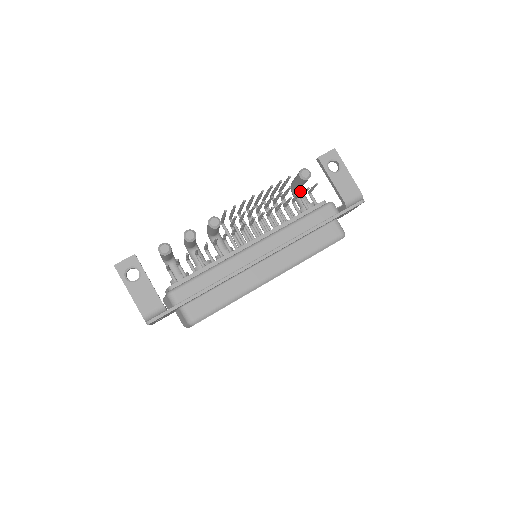
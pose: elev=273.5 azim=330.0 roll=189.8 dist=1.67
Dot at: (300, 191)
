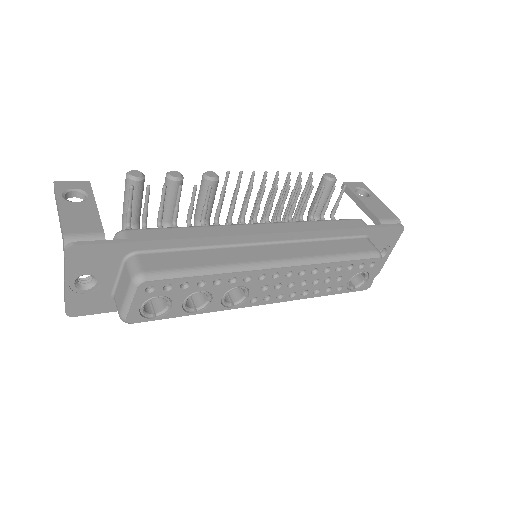
Dot at: occluded
